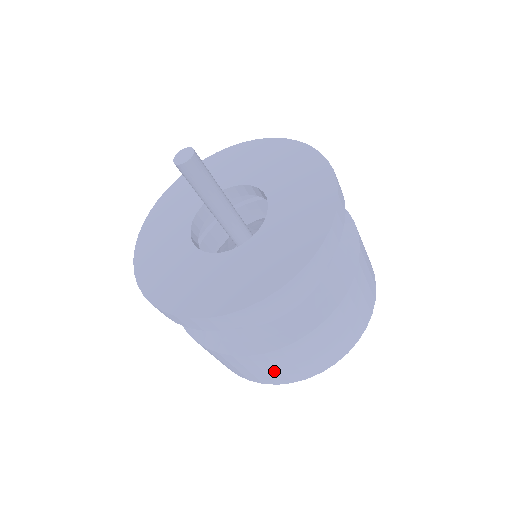
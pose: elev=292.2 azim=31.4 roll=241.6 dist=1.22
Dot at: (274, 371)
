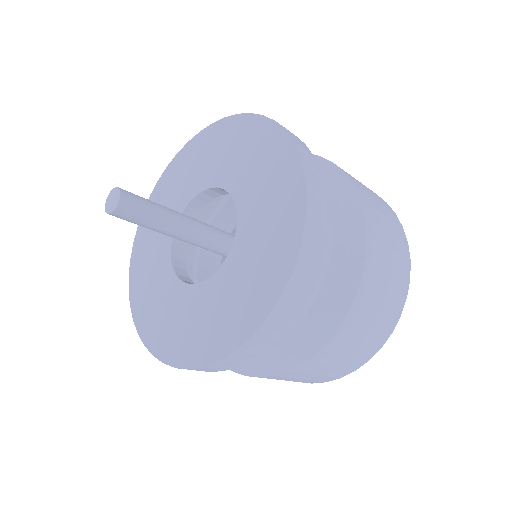
Dot at: (385, 296)
